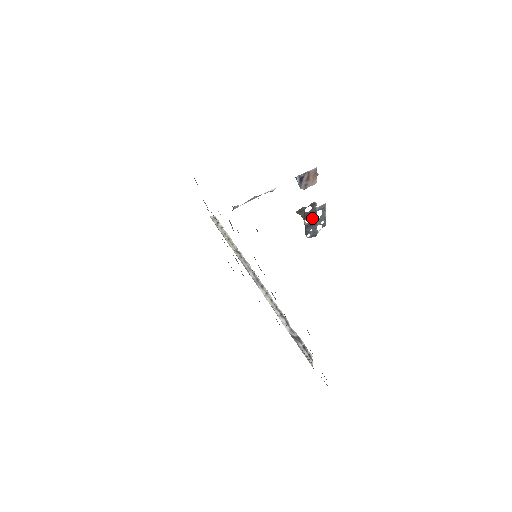
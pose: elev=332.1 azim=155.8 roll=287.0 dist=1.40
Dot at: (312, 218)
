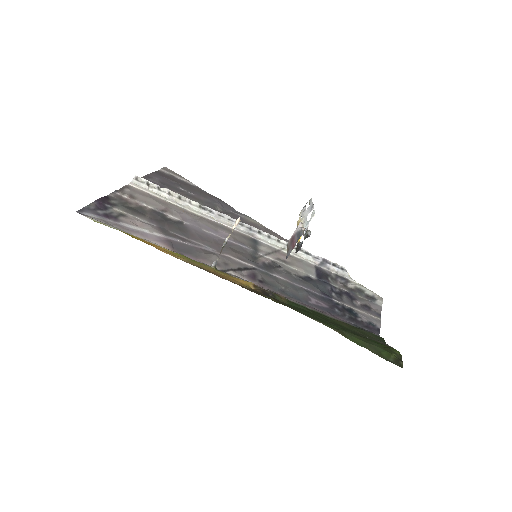
Dot at: (304, 227)
